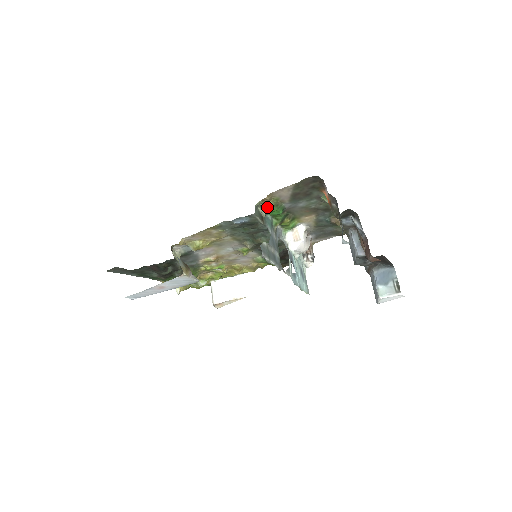
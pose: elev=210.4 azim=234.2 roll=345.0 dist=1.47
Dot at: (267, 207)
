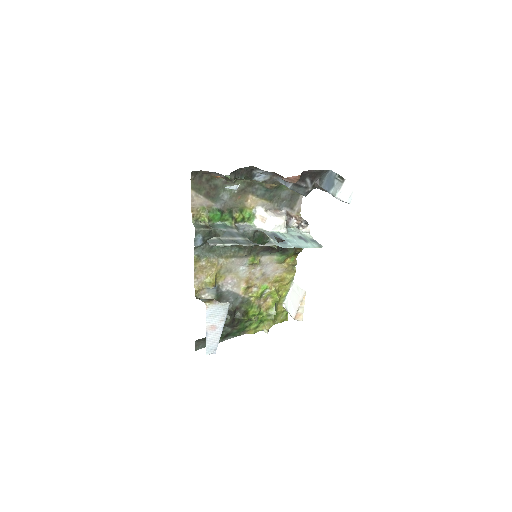
Dot at: (204, 218)
